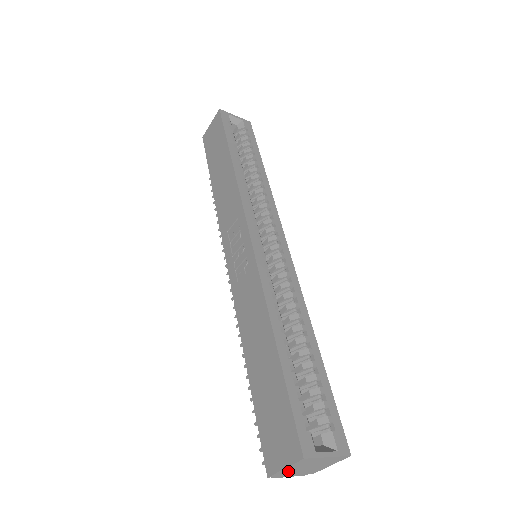
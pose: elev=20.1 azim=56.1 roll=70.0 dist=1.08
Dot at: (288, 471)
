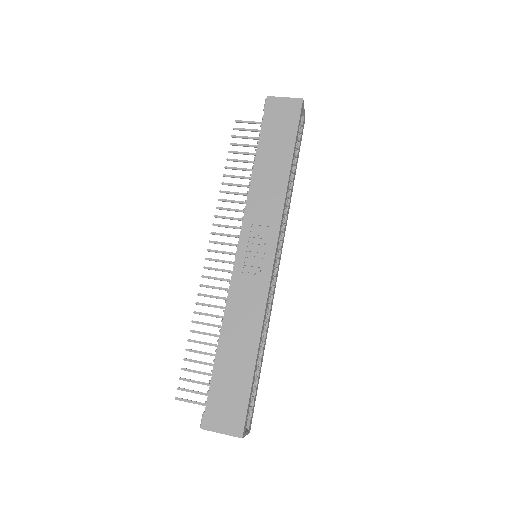
Dot at: occluded
